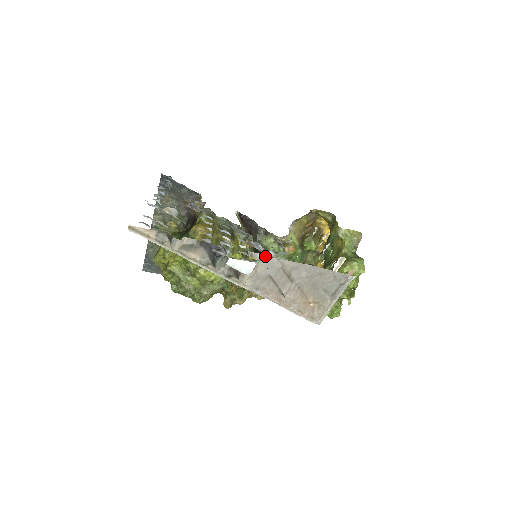
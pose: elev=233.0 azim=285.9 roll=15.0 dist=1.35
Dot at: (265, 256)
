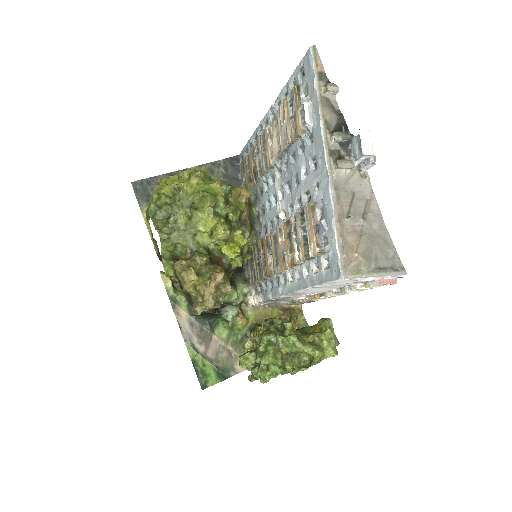
Dot at: (231, 291)
